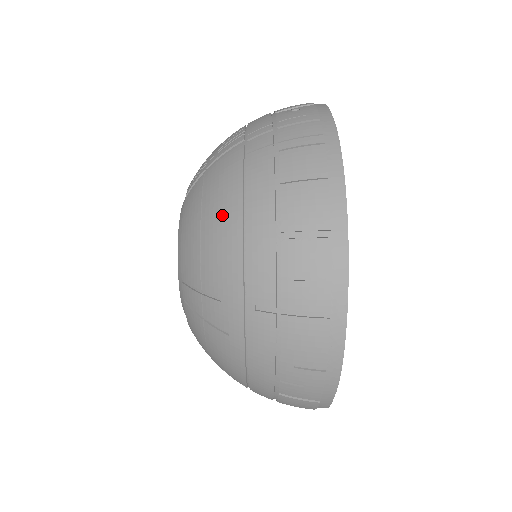
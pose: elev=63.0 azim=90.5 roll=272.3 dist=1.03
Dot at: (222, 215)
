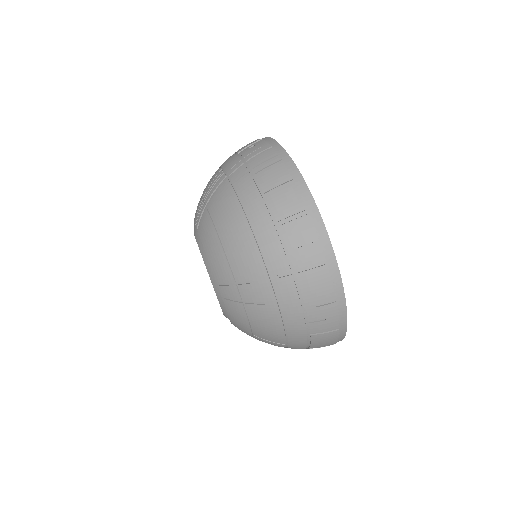
Dot at: (233, 227)
